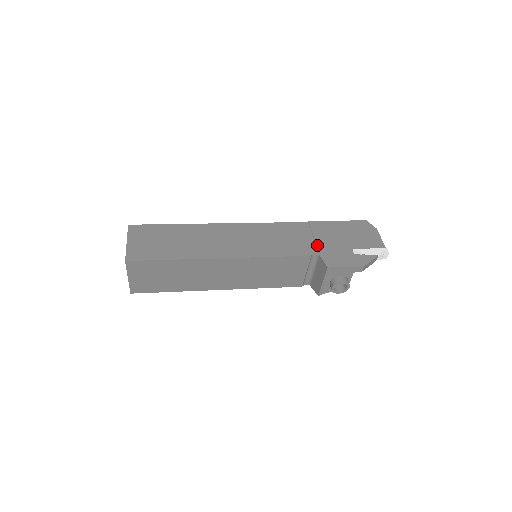
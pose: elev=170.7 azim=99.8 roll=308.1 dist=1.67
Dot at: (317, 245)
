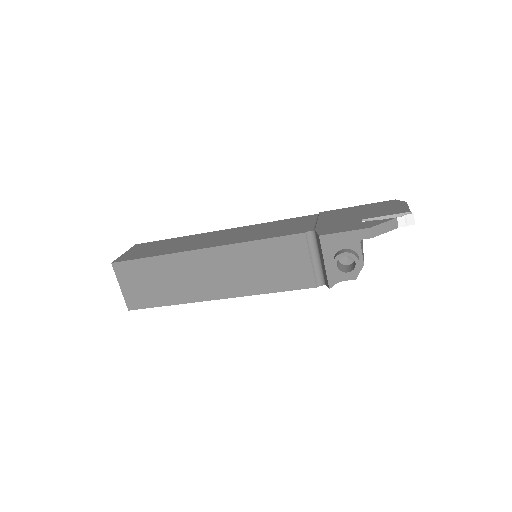
Dot at: (317, 224)
